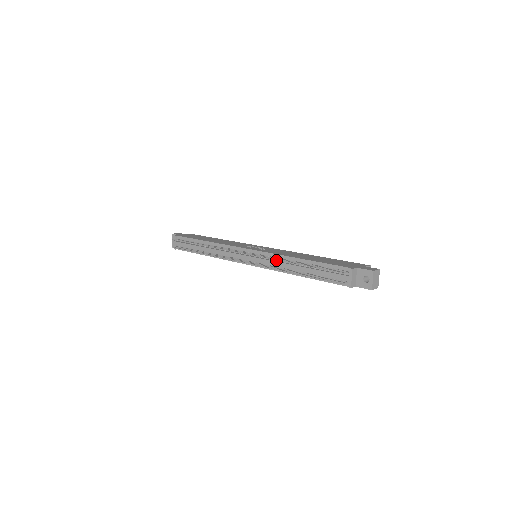
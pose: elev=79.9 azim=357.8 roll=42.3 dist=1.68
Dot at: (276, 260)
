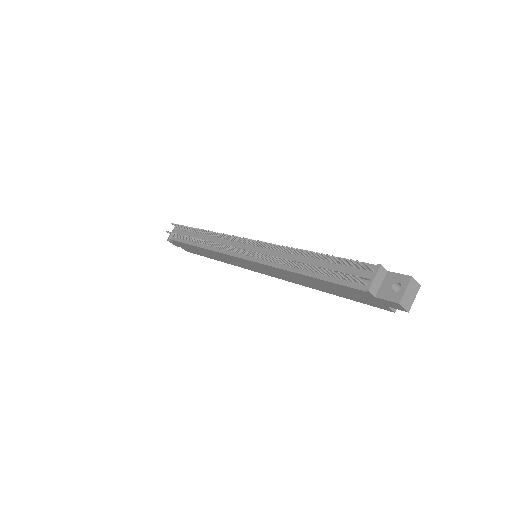
Dot at: (279, 245)
